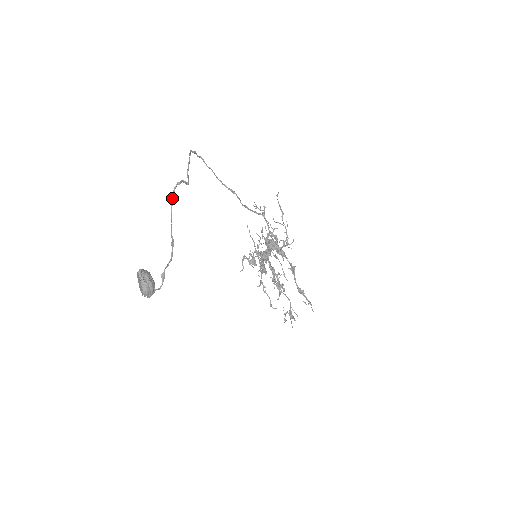
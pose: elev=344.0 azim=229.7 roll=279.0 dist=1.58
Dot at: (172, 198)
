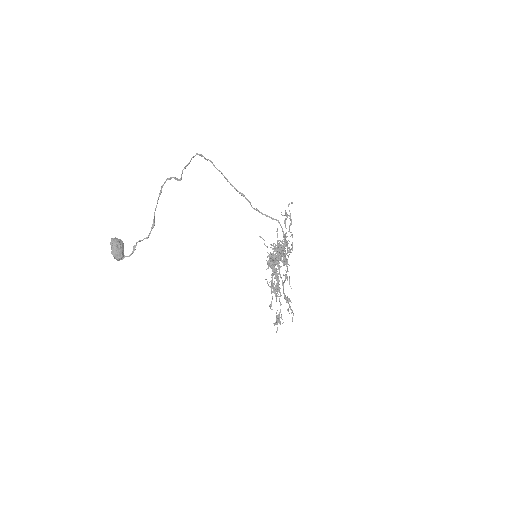
Dot at: (161, 190)
